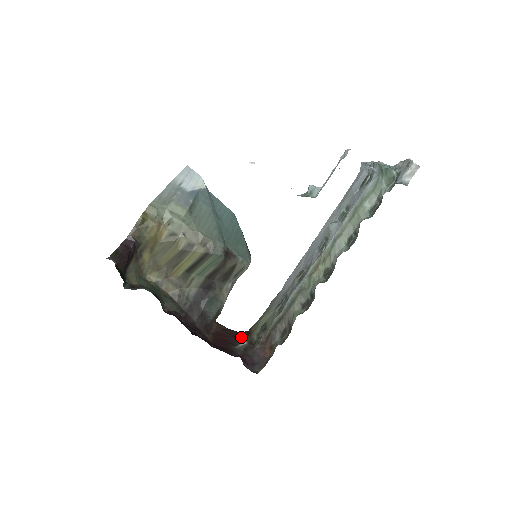
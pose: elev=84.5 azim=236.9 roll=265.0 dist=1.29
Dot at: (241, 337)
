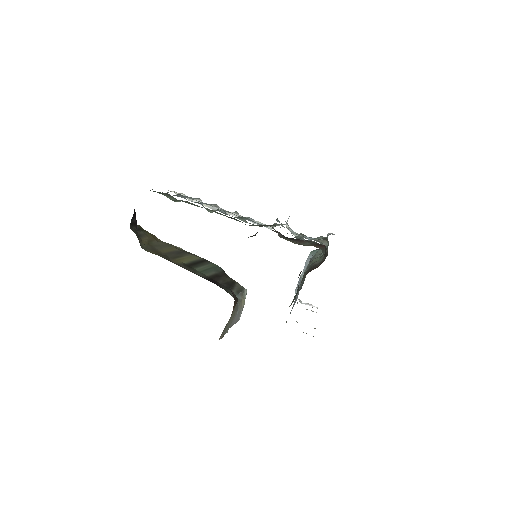
Dot at: occluded
